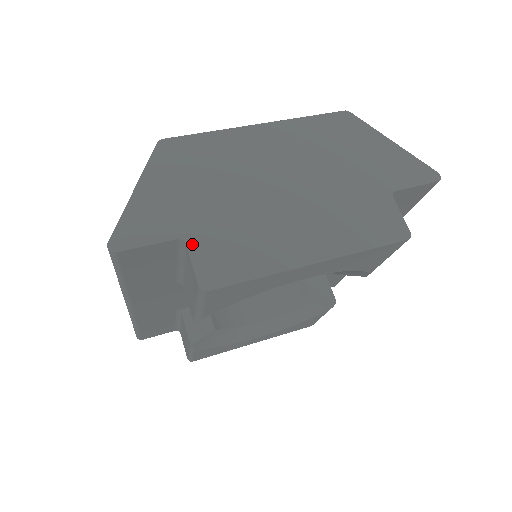
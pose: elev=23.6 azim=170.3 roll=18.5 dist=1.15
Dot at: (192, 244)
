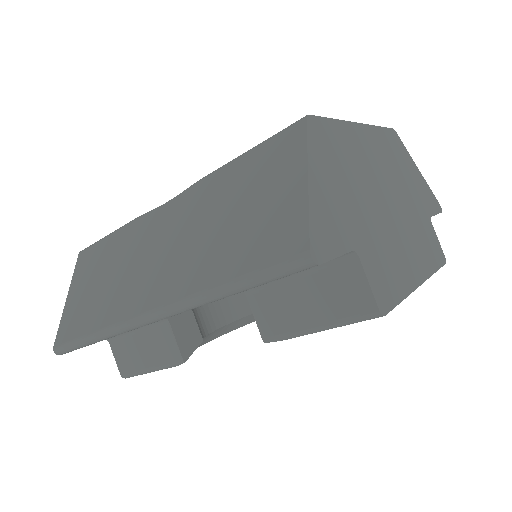
Dot at: (363, 258)
